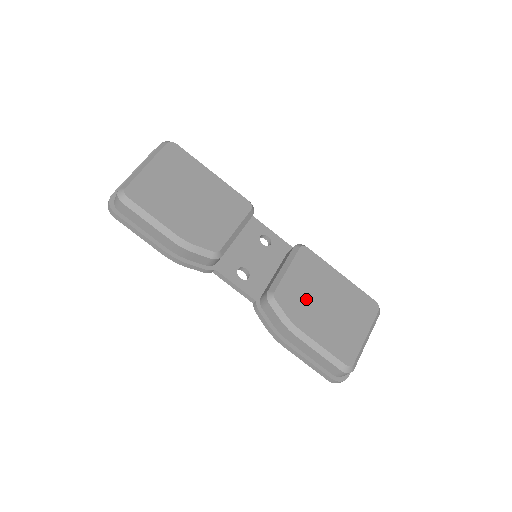
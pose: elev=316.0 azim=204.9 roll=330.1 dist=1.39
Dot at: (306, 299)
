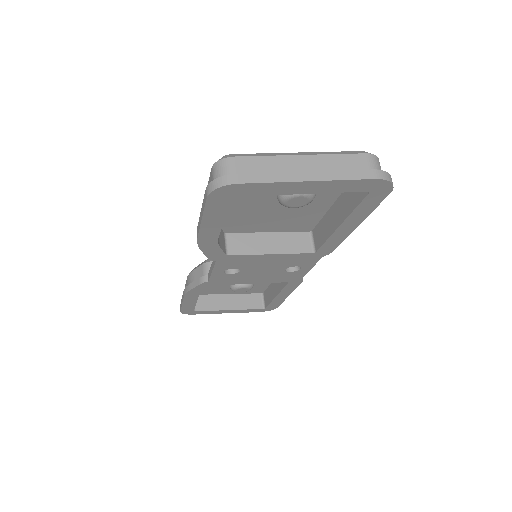
Dot at: occluded
